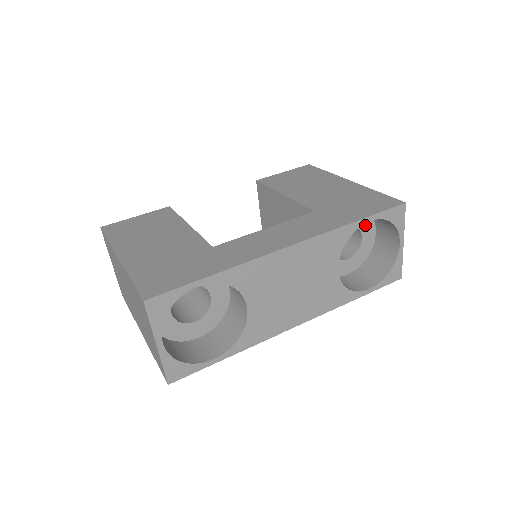
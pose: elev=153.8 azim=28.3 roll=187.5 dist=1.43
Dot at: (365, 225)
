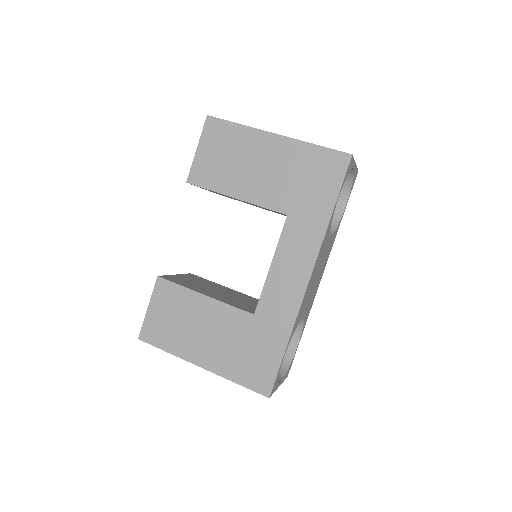
Dot at: occluded
